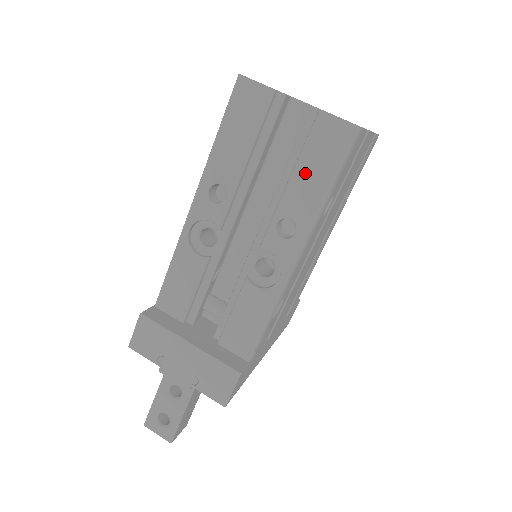
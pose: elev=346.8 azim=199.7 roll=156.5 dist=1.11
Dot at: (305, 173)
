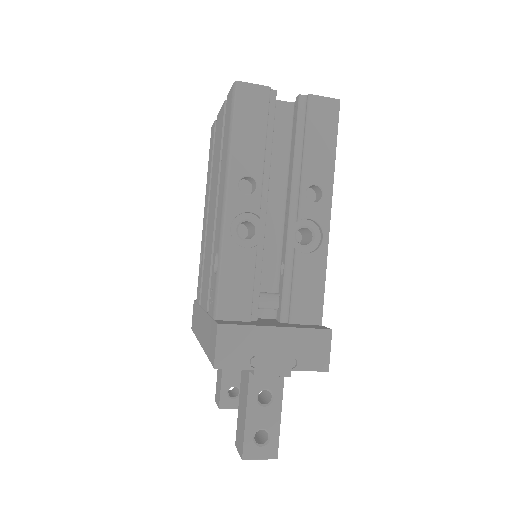
Dot at: (314, 144)
